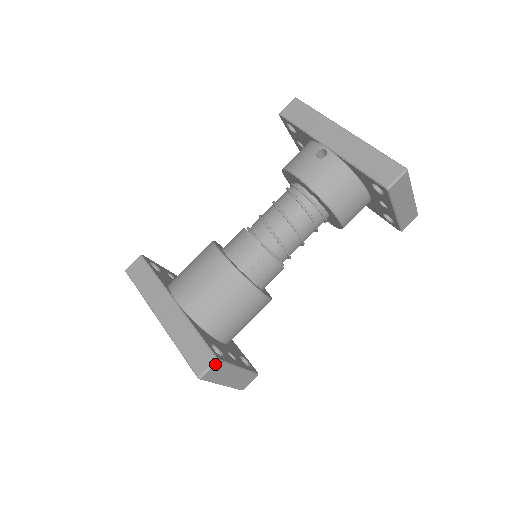
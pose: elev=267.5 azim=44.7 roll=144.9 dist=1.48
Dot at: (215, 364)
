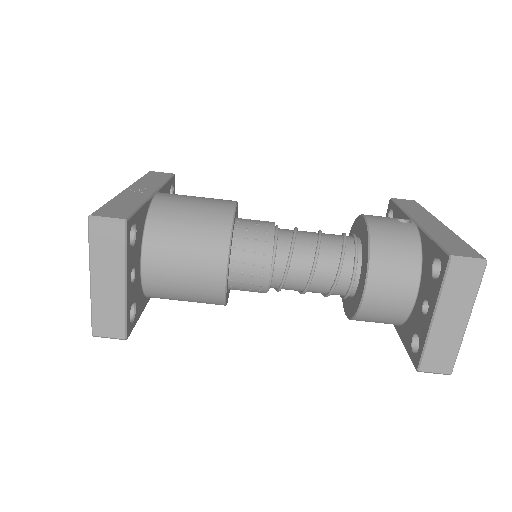
Dot at: (118, 223)
